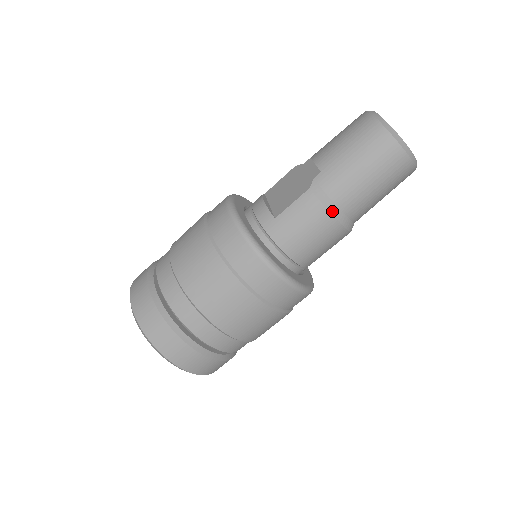
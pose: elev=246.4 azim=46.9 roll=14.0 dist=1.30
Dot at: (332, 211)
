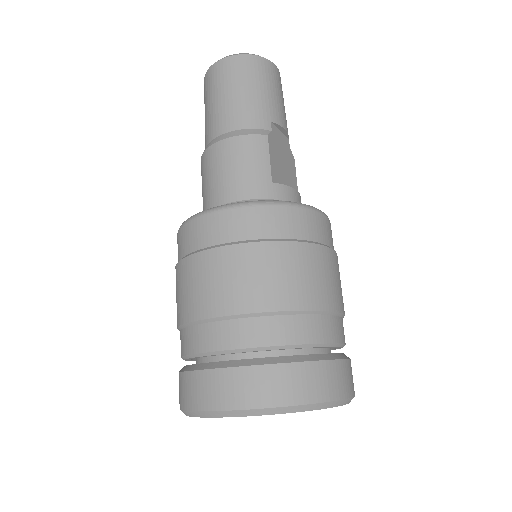
Dot at: (215, 142)
